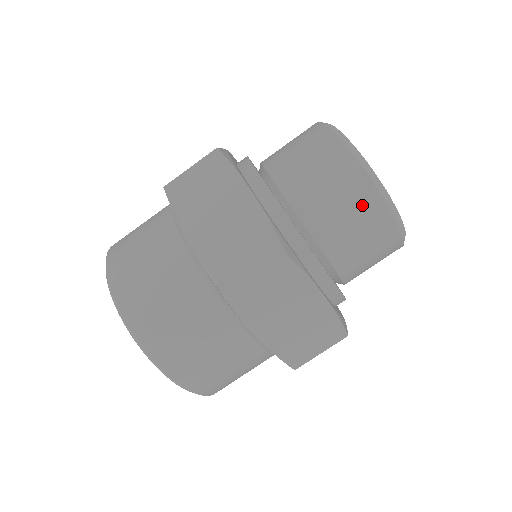
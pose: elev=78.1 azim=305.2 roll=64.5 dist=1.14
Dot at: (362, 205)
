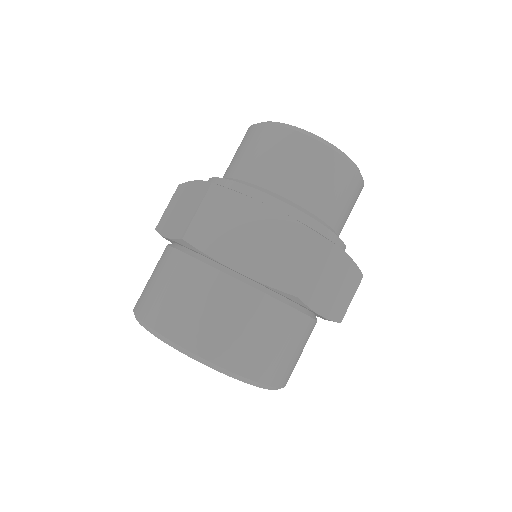
Dot at: (340, 176)
